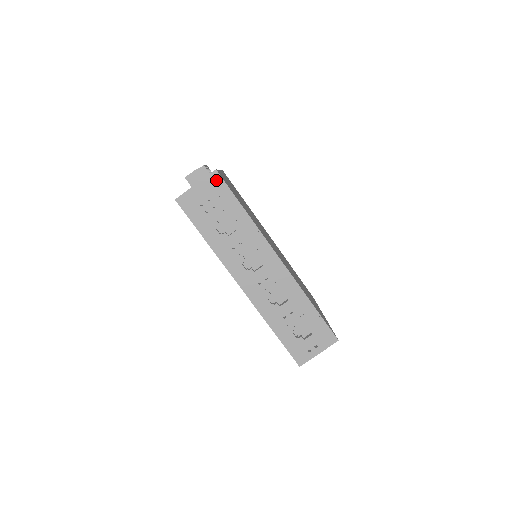
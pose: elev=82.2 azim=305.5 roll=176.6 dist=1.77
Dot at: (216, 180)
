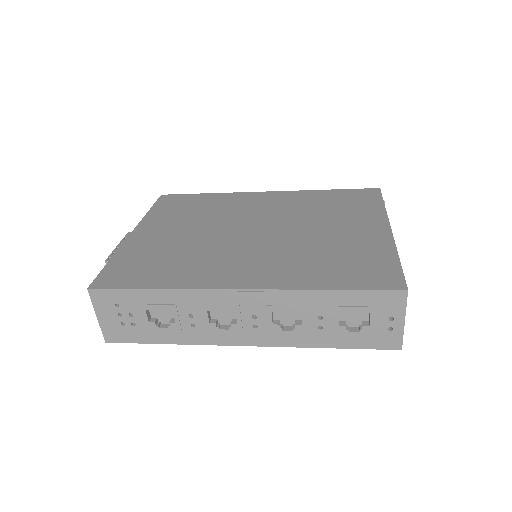
Dot at: (100, 296)
